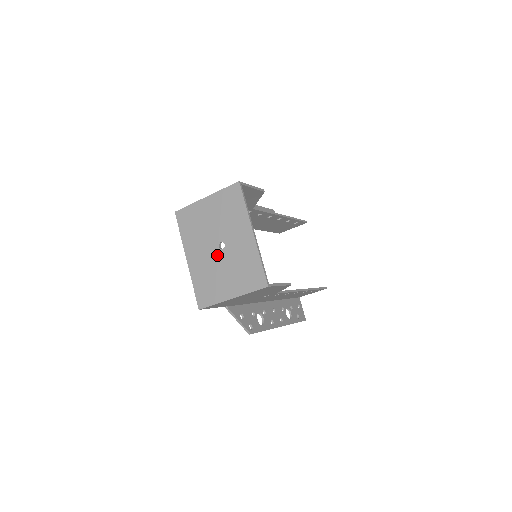
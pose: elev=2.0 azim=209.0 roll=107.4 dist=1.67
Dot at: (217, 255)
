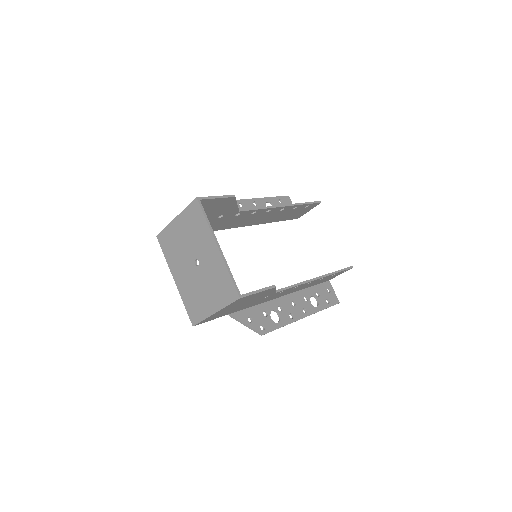
Dot at: (195, 273)
